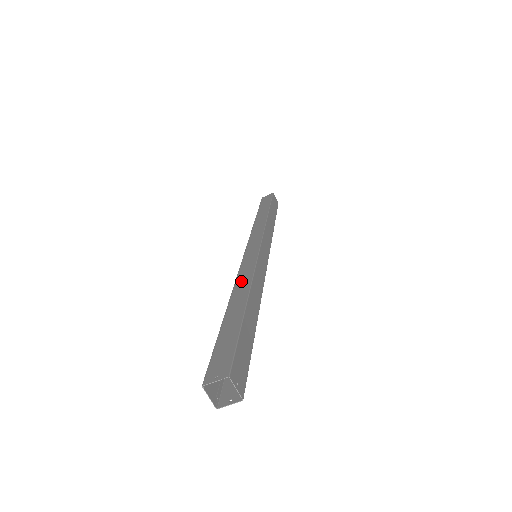
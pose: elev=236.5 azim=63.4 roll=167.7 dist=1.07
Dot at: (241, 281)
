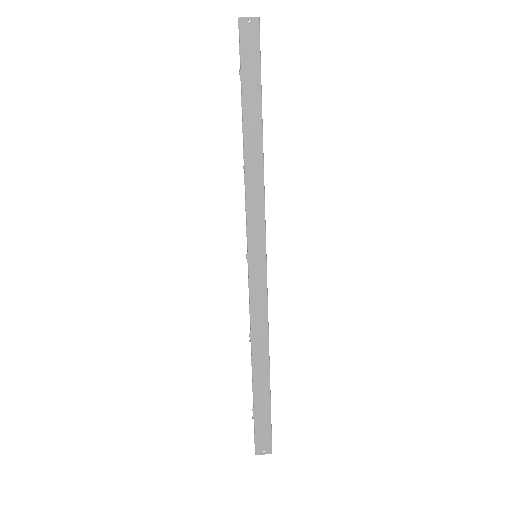
Dot at: occluded
